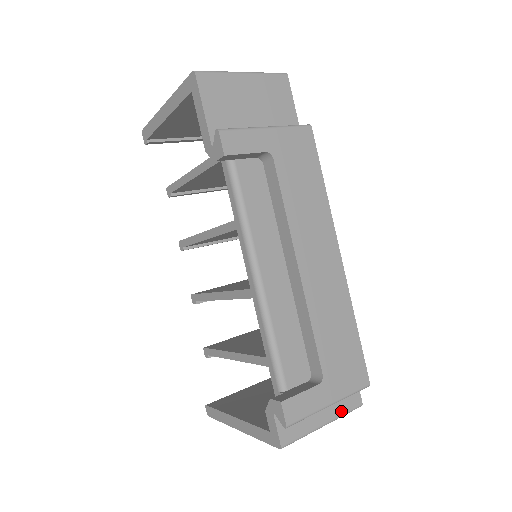
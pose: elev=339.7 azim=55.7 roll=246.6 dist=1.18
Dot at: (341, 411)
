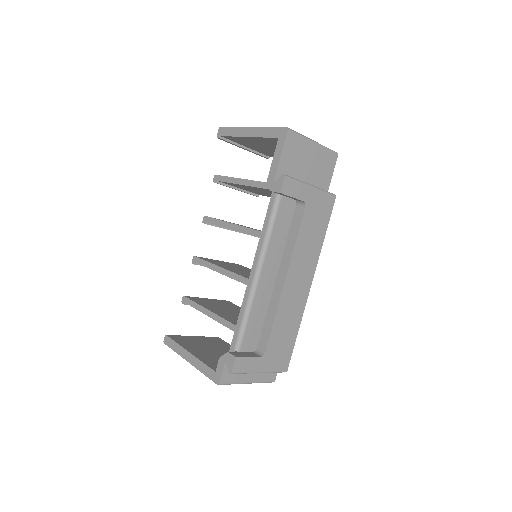
Dot at: (261, 379)
